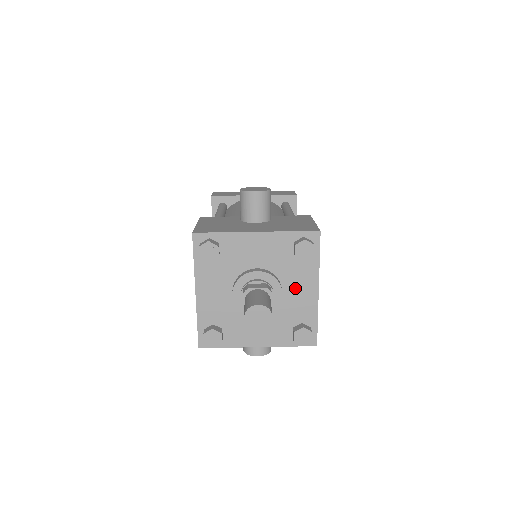
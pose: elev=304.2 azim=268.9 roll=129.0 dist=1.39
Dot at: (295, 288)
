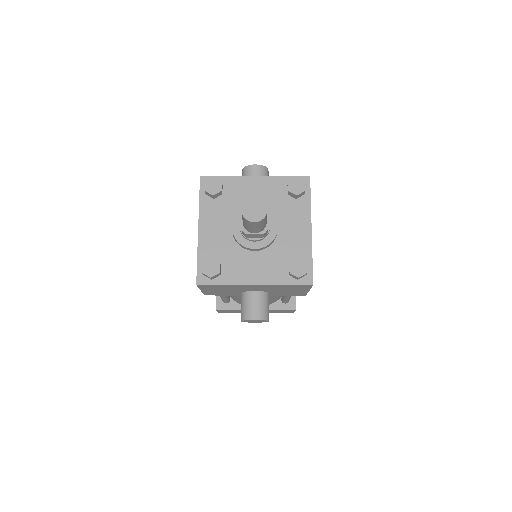
Dot at: (290, 226)
